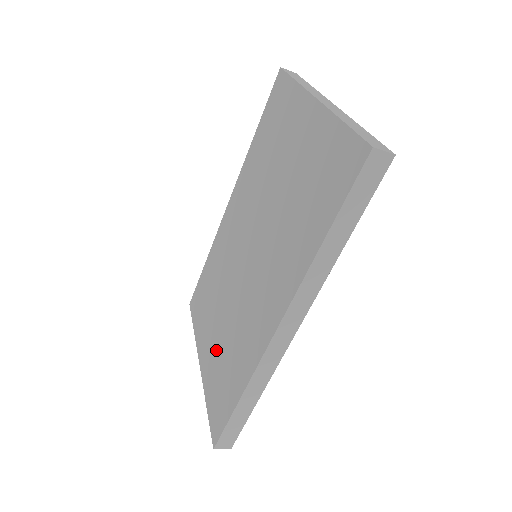
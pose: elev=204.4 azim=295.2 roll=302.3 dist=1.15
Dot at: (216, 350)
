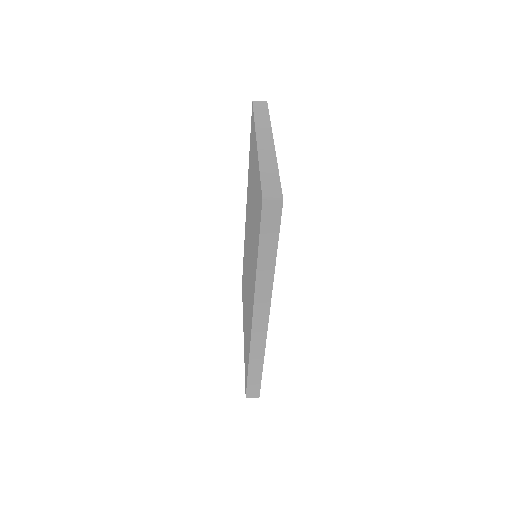
Dot at: (245, 326)
